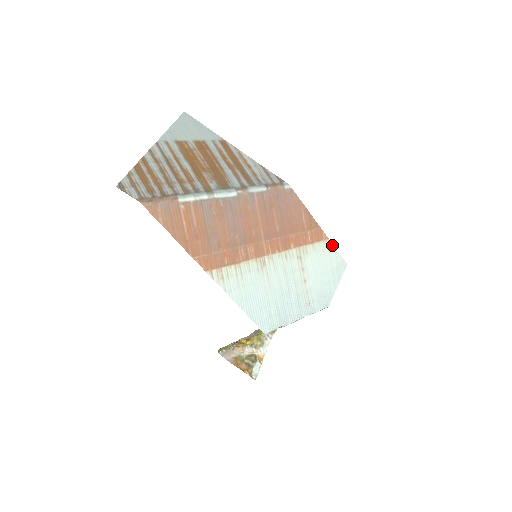
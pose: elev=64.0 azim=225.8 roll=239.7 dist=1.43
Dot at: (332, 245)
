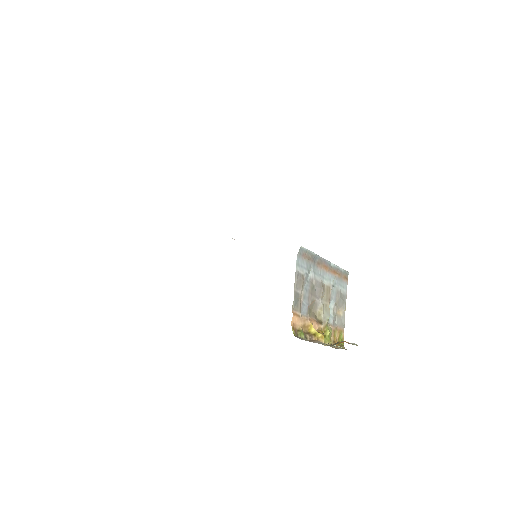
Dot at: occluded
